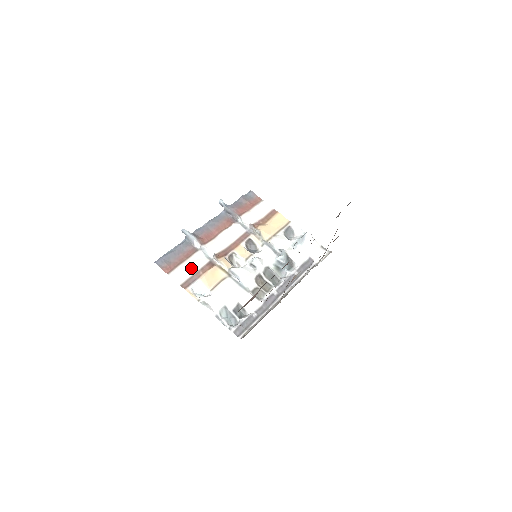
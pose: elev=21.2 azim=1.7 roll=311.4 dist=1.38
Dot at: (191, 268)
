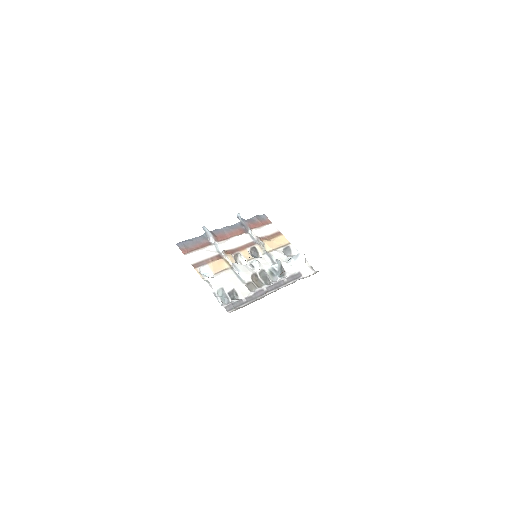
Dot at: (203, 255)
